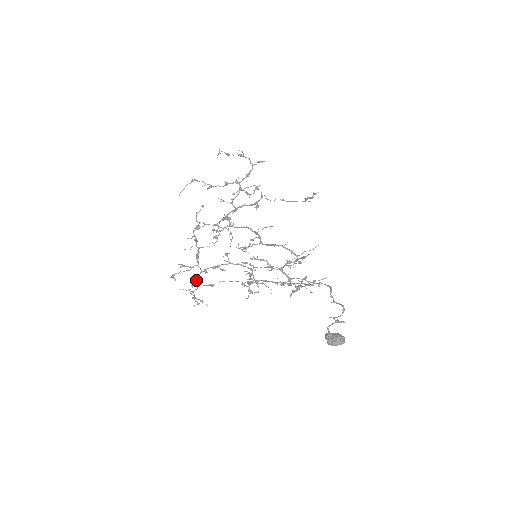
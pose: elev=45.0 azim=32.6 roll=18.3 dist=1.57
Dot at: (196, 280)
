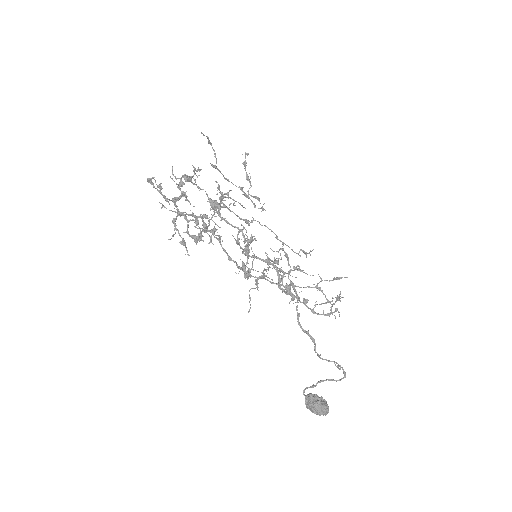
Dot at: occluded
